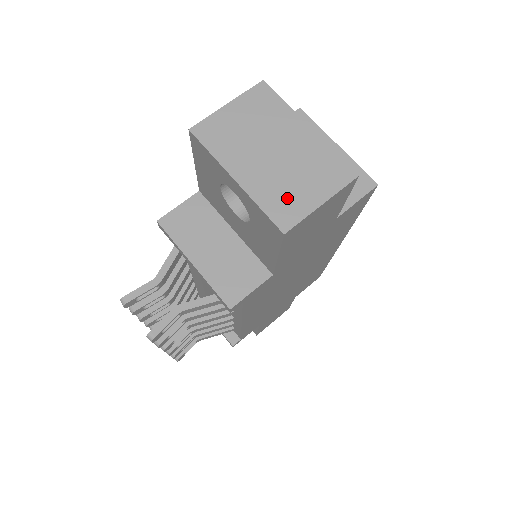
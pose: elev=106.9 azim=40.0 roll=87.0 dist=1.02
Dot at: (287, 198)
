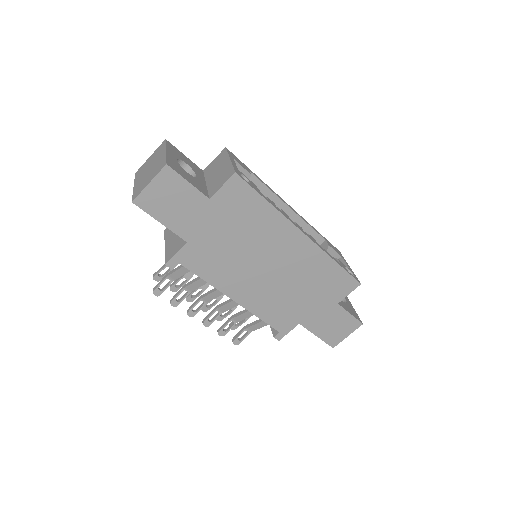
Dot at: (141, 186)
